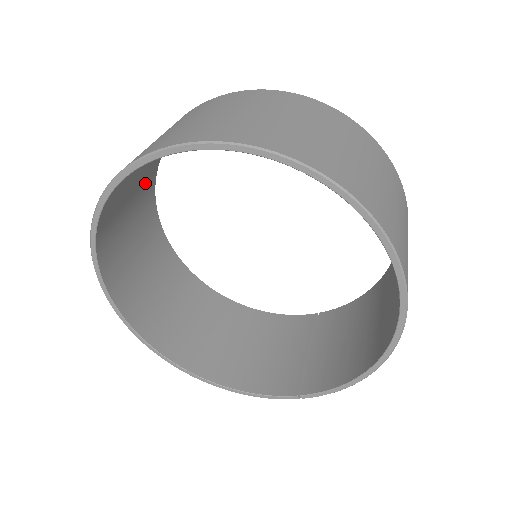
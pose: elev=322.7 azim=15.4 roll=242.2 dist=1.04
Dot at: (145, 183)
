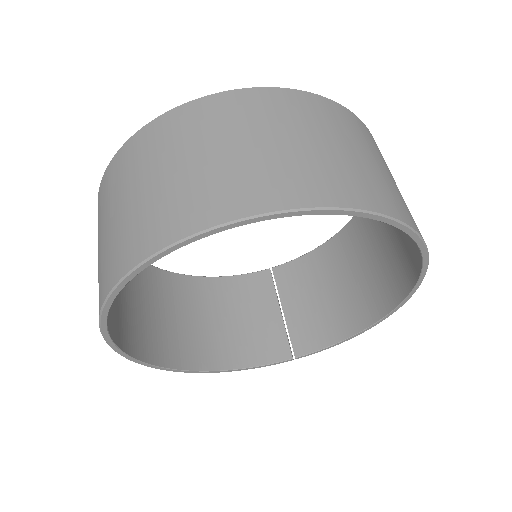
Dot at: occluded
